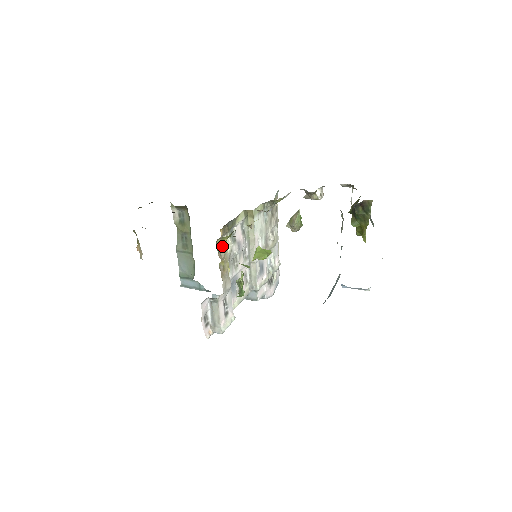
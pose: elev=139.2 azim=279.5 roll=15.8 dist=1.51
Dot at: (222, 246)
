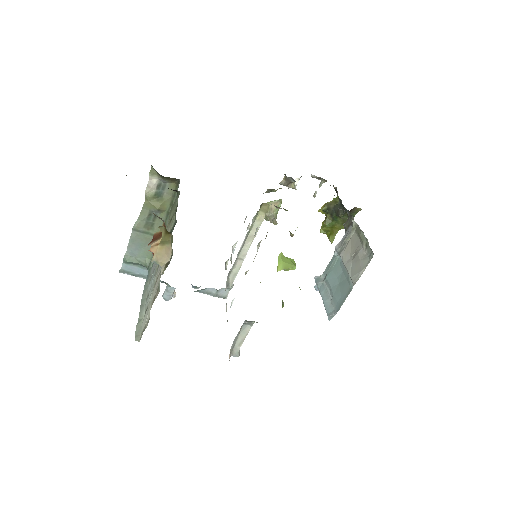
Dot at: occluded
